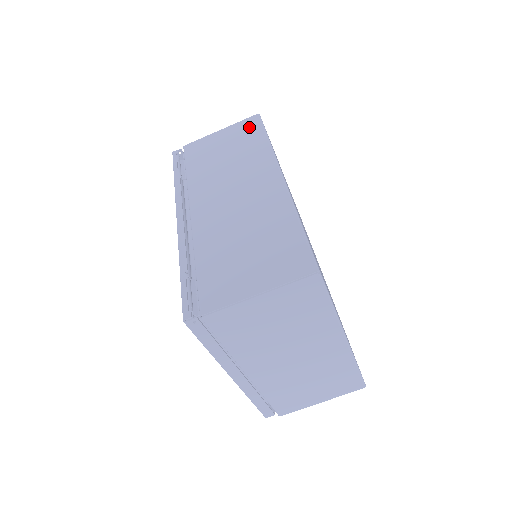
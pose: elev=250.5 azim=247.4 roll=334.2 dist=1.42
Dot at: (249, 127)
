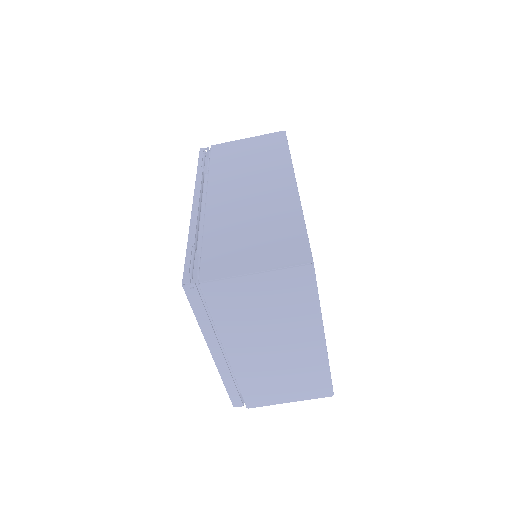
Dot at: (274, 140)
